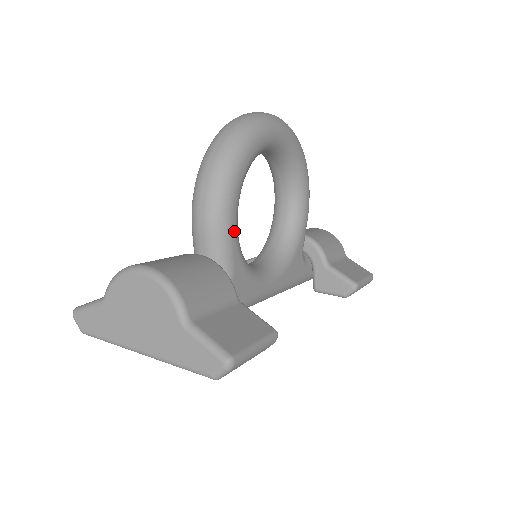
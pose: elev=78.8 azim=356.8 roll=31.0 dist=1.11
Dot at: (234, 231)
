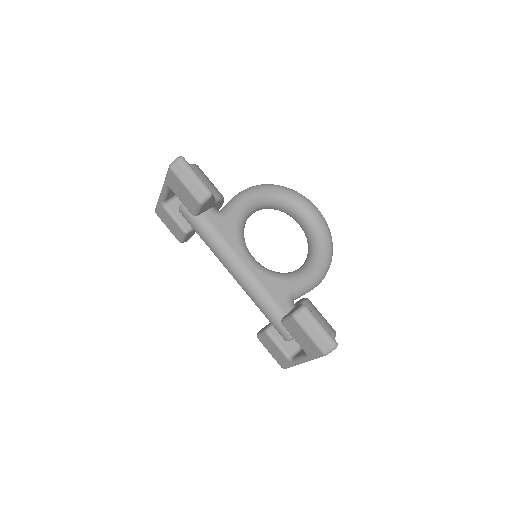
Dot at: (246, 202)
